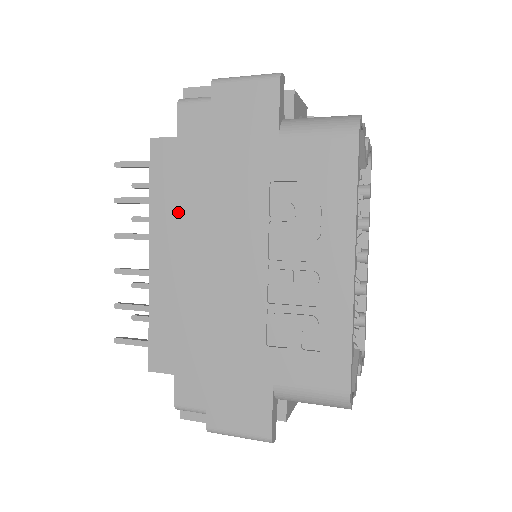
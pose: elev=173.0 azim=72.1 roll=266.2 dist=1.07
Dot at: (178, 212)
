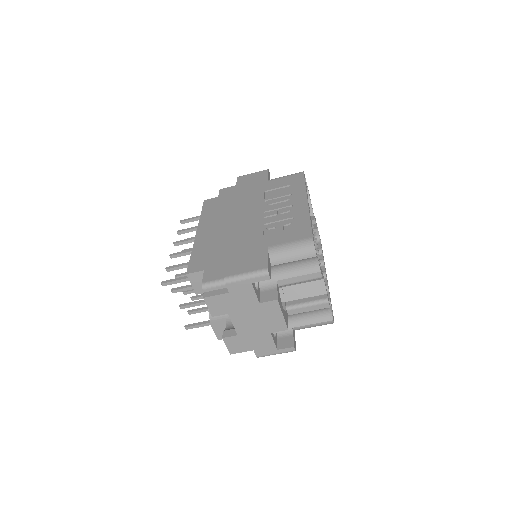
Dot at: (216, 216)
